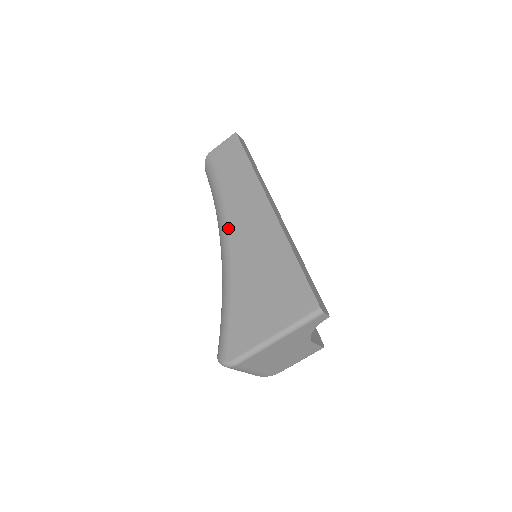
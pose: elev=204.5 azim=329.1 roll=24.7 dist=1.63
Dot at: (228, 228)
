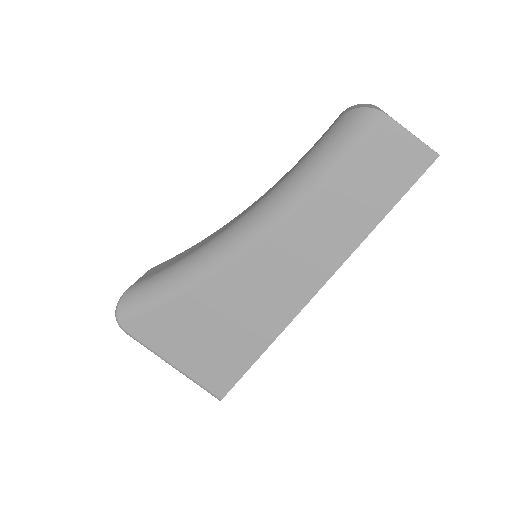
Dot at: (261, 243)
